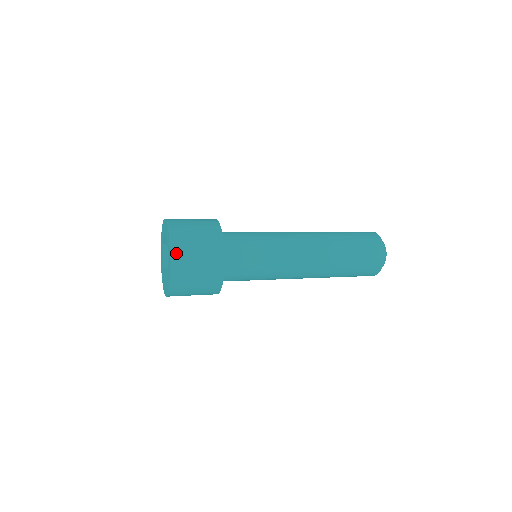
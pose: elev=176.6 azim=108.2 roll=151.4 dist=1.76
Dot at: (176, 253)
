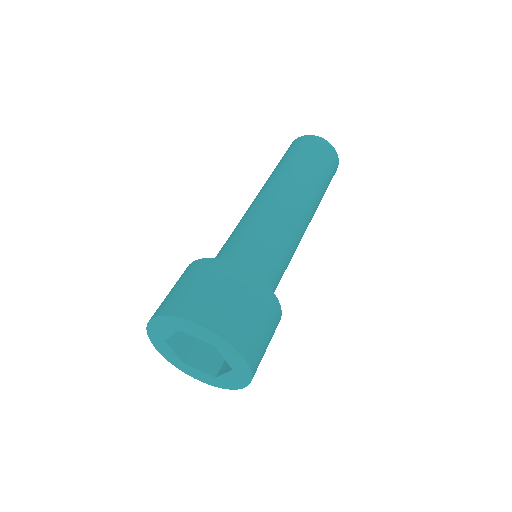
Dot at: (243, 345)
